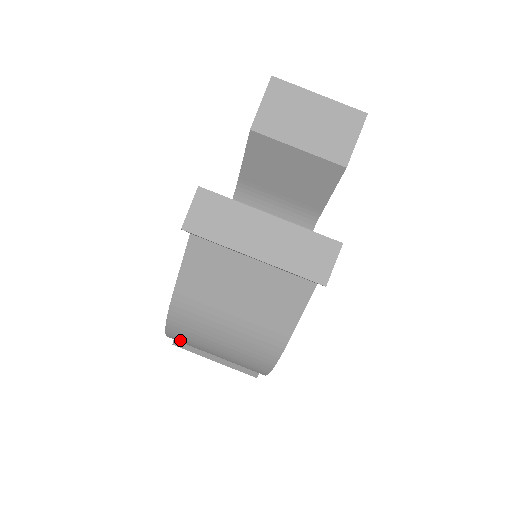
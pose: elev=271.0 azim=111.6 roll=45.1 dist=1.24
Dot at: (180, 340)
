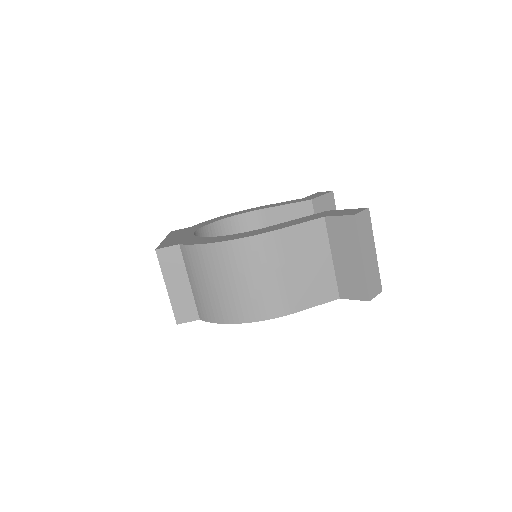
Dot at: (219, 254)
